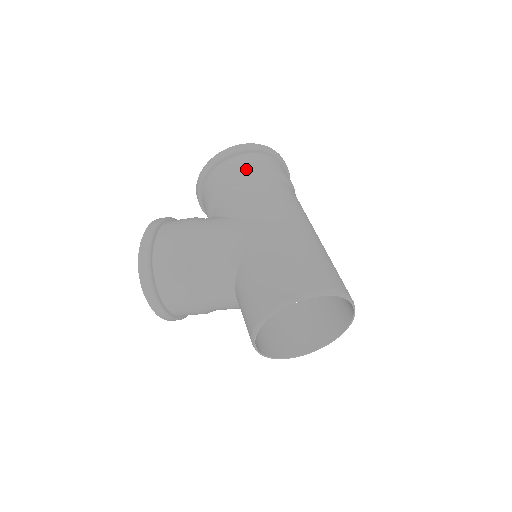
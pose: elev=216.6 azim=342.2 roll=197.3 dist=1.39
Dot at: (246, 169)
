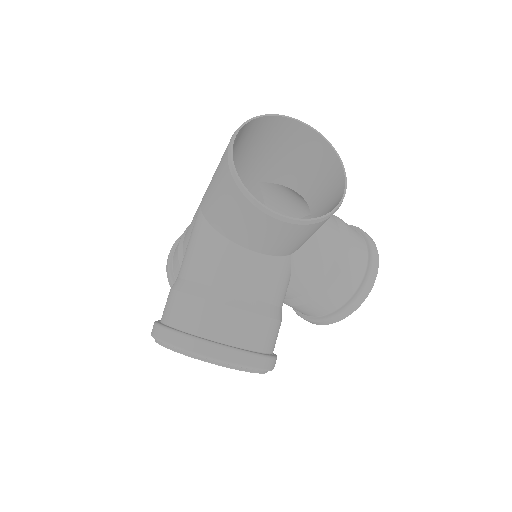
Dot at: (182, 235)
